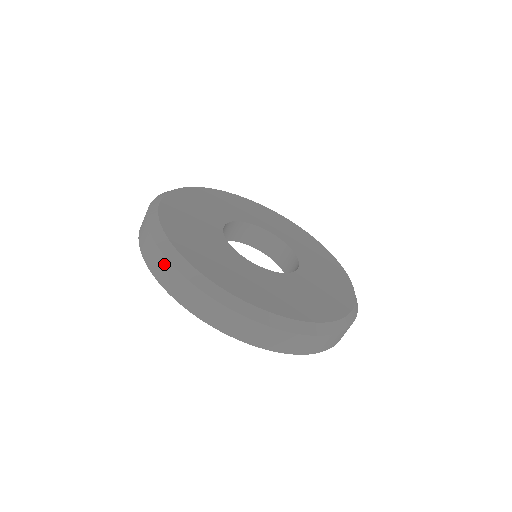
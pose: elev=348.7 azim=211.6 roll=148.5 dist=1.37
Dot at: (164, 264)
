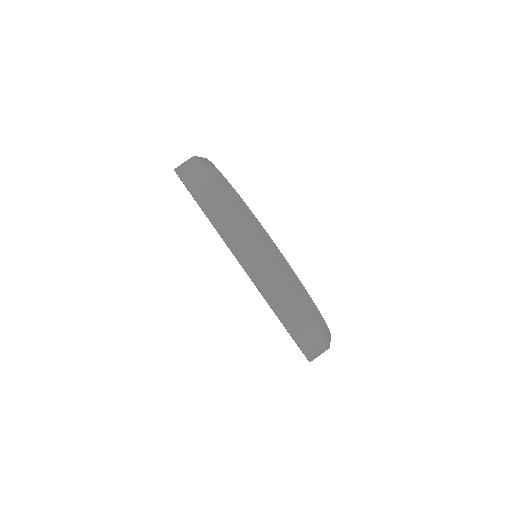
Dot at: (209, 182)
